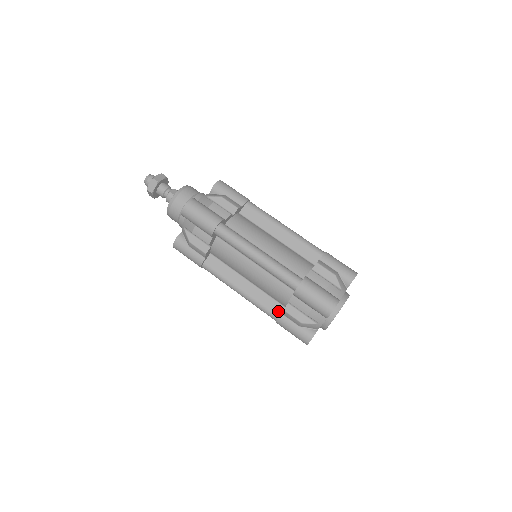
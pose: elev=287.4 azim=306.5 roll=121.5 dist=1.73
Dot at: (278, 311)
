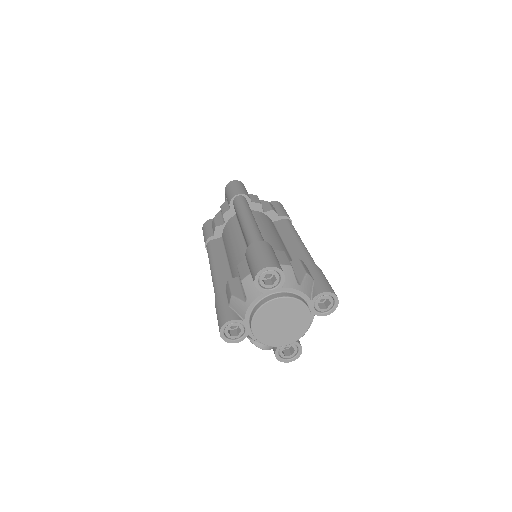
Dot at: occluded
